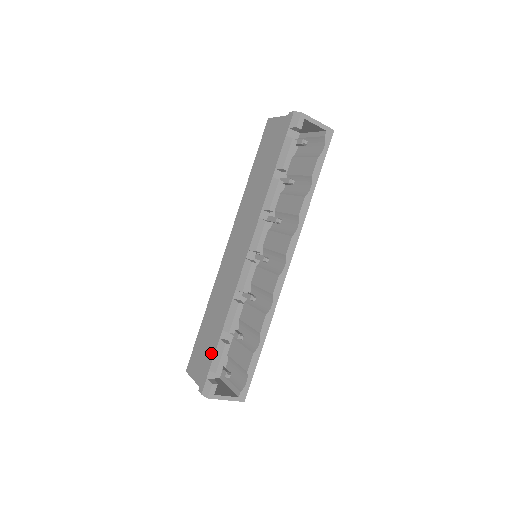
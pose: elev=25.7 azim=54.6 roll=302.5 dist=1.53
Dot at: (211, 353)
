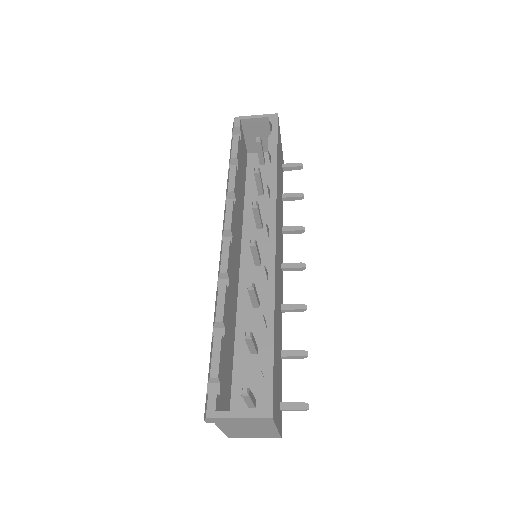
Dot at: occluded
